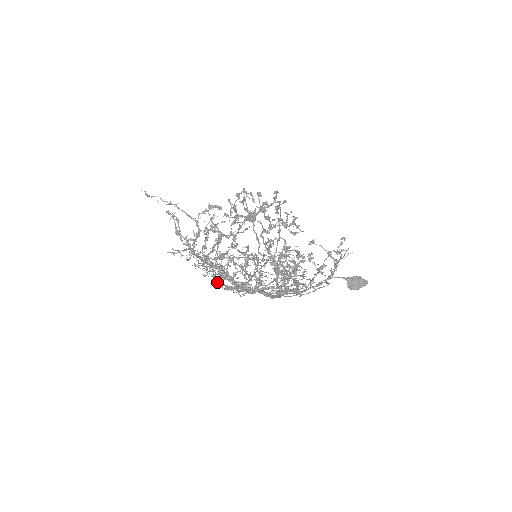
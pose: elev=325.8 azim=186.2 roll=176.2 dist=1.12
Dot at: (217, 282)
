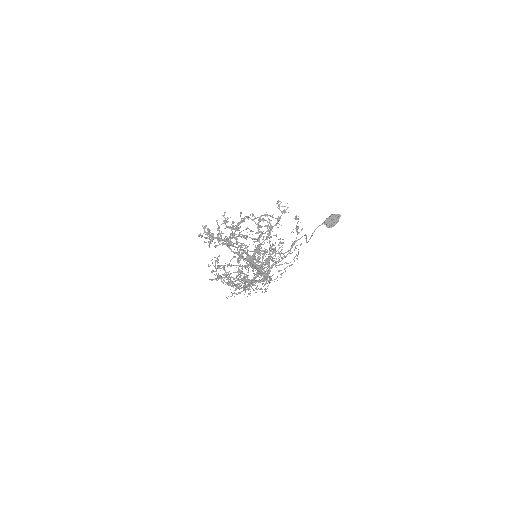
Dot at: occluded
